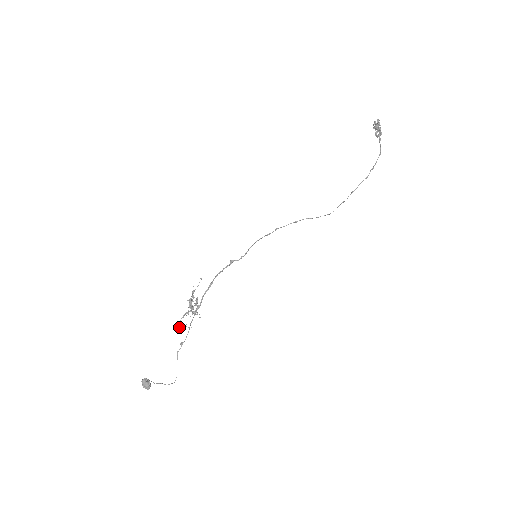
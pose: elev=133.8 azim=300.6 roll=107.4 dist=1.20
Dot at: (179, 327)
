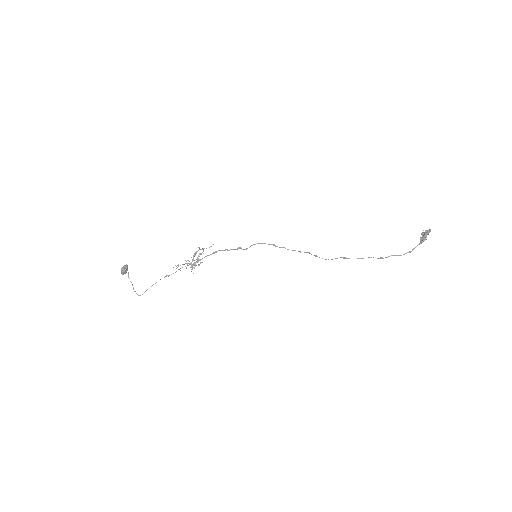
Dot at: occluded
